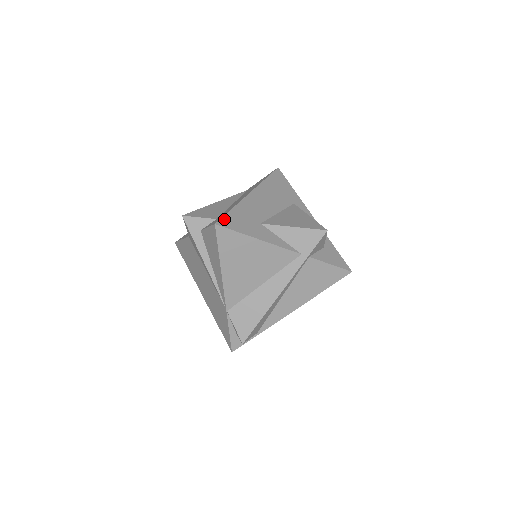
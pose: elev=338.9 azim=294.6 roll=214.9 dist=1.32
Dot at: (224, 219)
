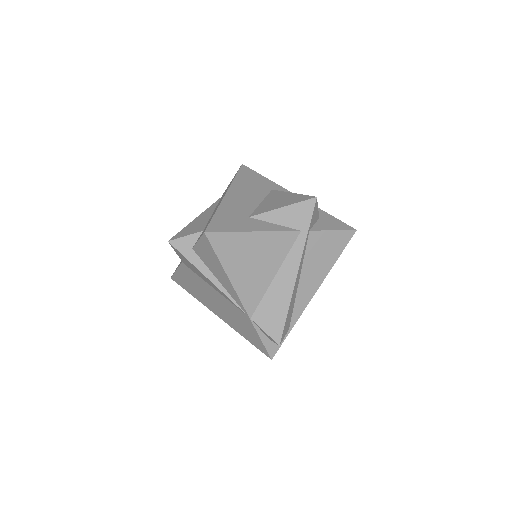
Dot at: (211, 225)
